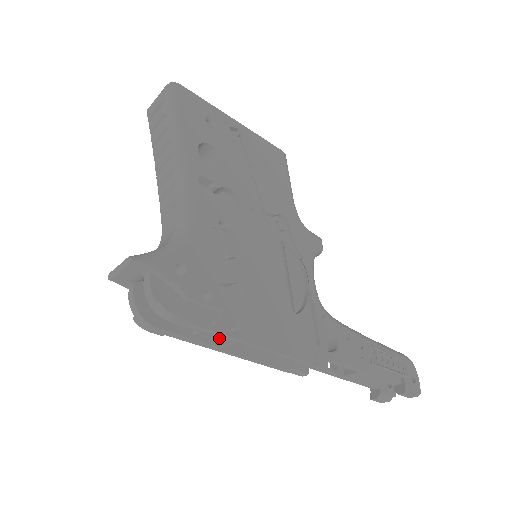
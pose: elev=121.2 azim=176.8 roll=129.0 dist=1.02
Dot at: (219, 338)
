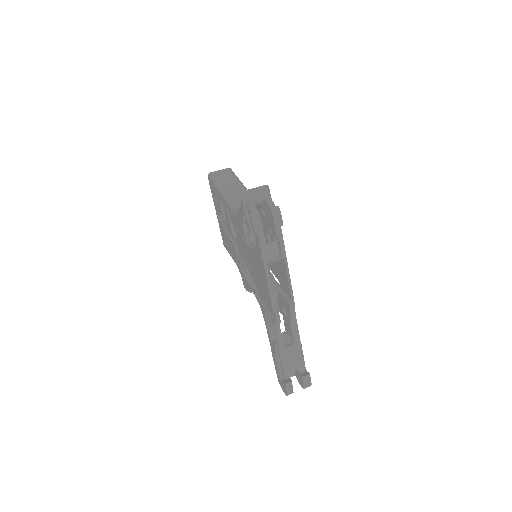
Dot at: occluded
